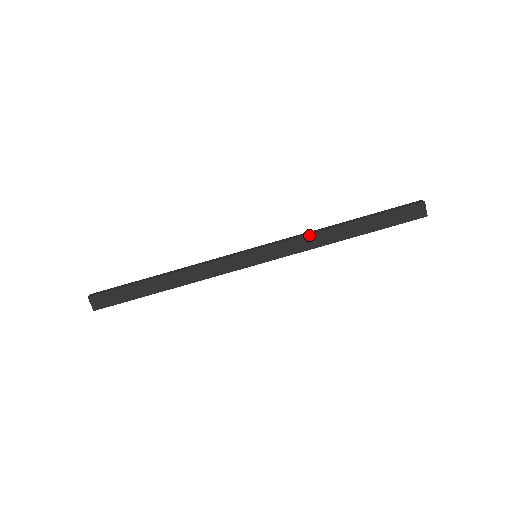
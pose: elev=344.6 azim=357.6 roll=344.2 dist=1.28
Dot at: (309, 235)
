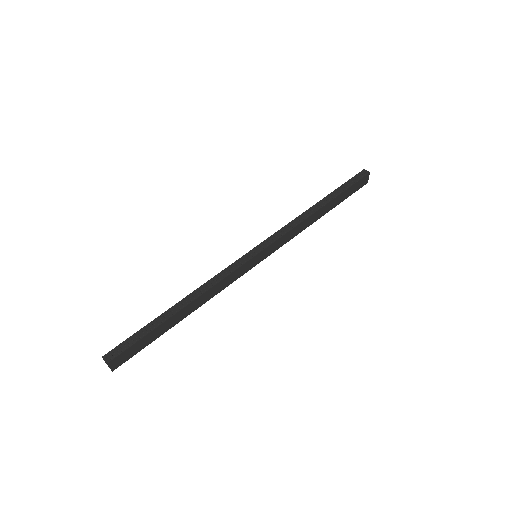
Dot at: (298, 225)
